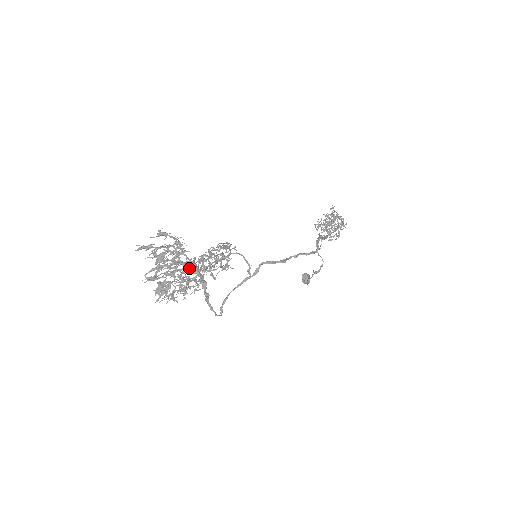
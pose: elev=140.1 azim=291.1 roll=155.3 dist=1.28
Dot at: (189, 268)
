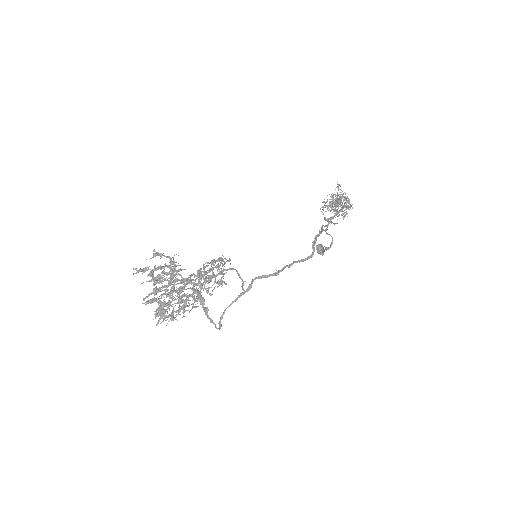
Dot at: occluded
